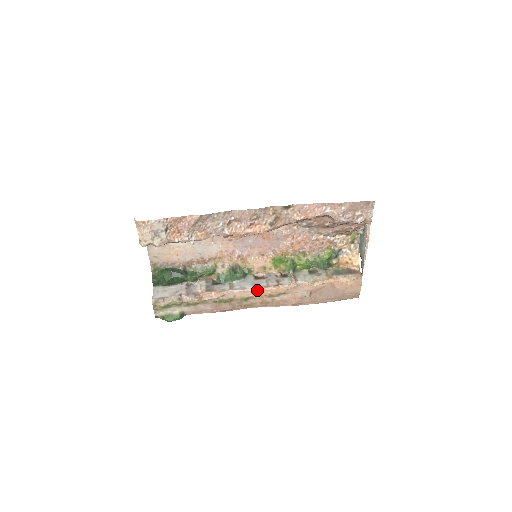
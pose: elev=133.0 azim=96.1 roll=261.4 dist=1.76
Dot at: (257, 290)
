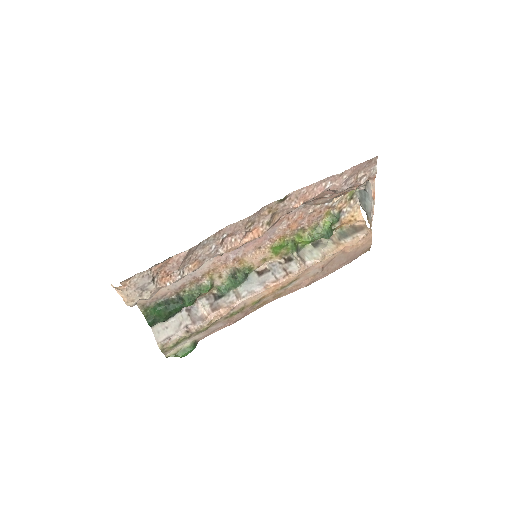
Dot at: (267, 289)
